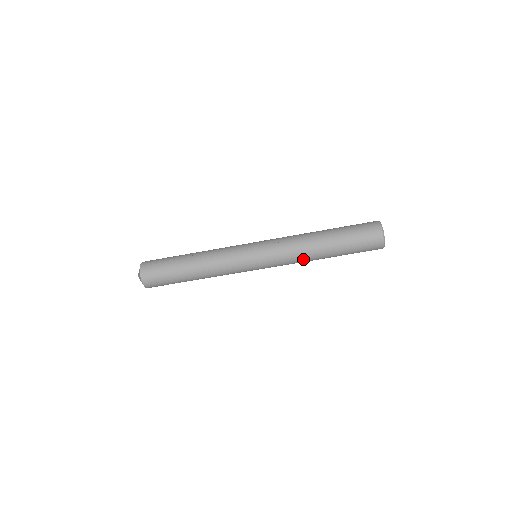
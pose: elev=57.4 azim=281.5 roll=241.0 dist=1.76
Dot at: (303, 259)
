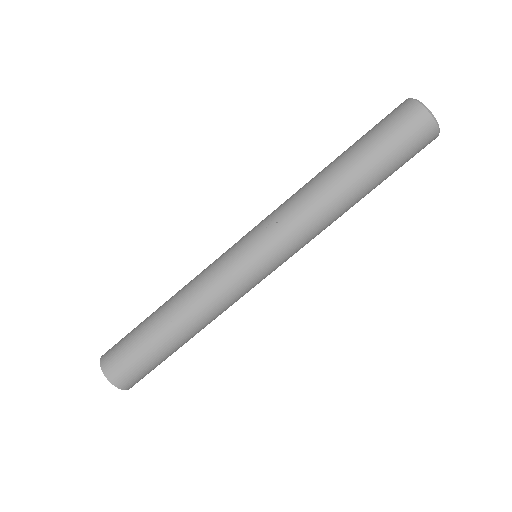
Dot at: (326, 219)
